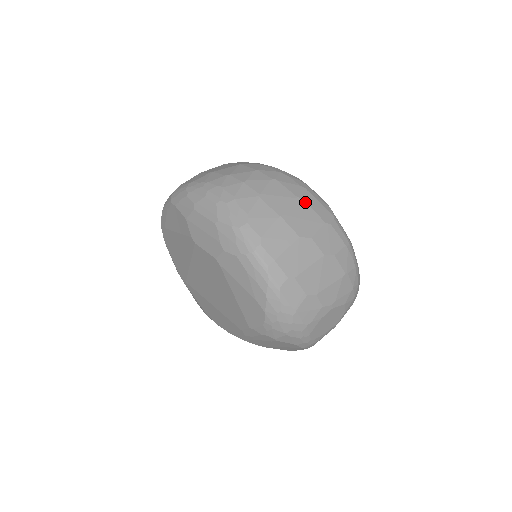
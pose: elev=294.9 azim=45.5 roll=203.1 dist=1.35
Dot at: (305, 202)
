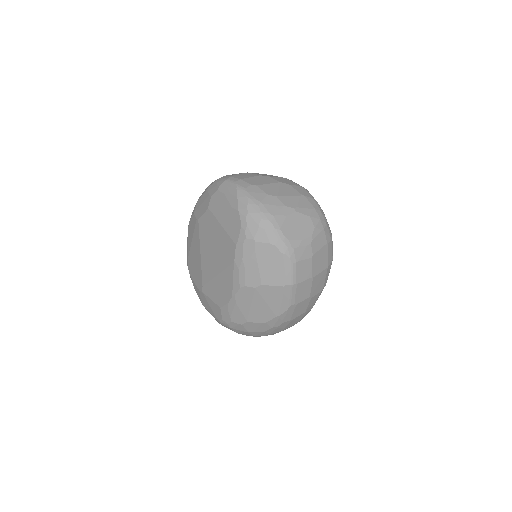
Dot at: occluded
